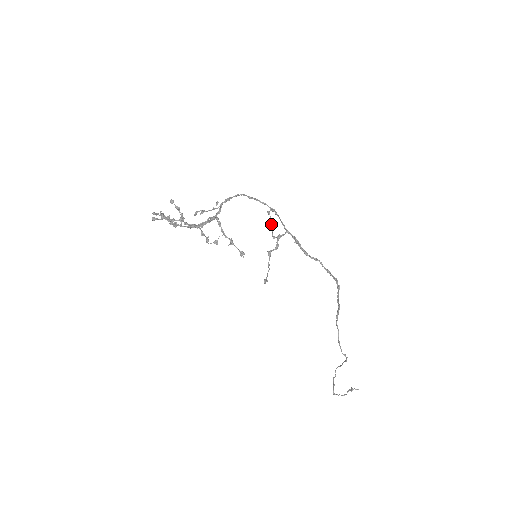
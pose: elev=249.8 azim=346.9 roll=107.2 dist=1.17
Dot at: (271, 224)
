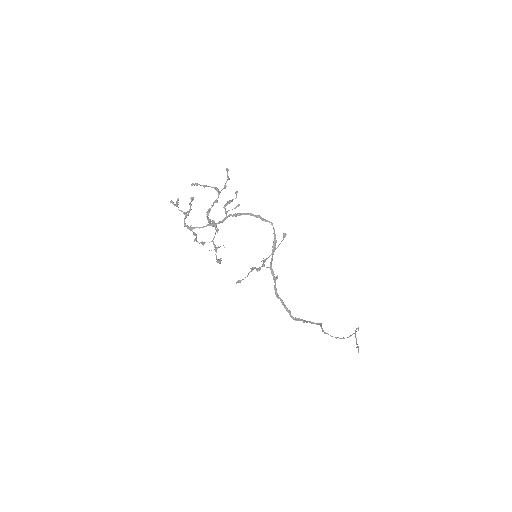
Dot at: (278, 246)
